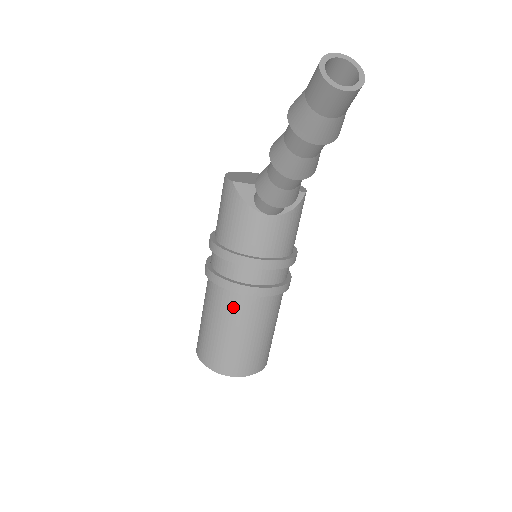
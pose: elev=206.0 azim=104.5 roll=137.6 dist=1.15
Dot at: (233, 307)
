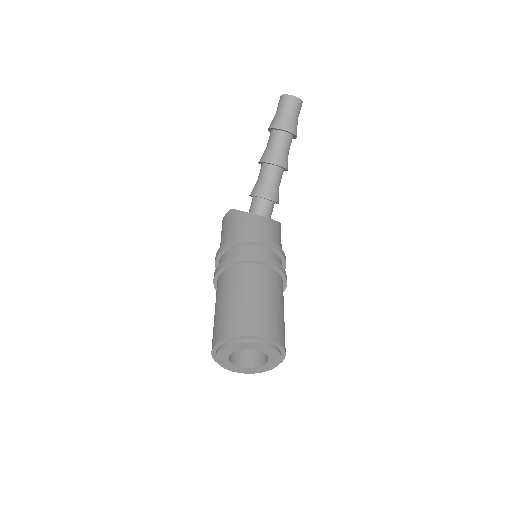
Dot at: (247, 276)
